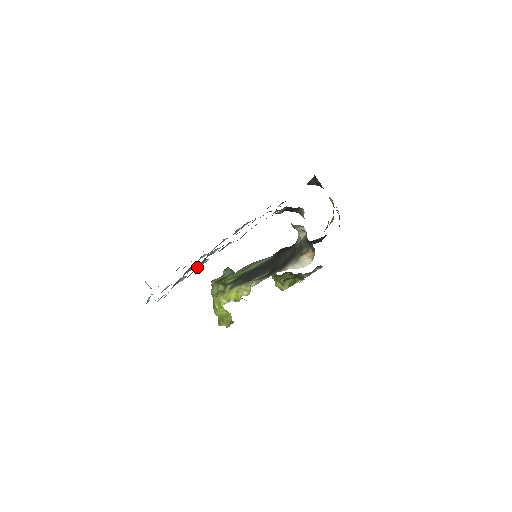
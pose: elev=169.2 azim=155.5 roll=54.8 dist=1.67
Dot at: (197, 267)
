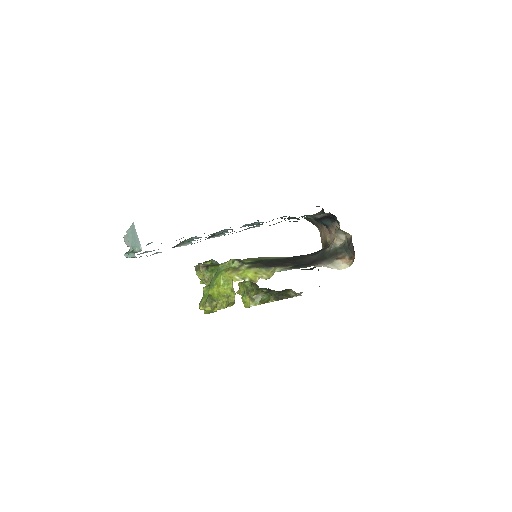
Dot at: (210, 237)
